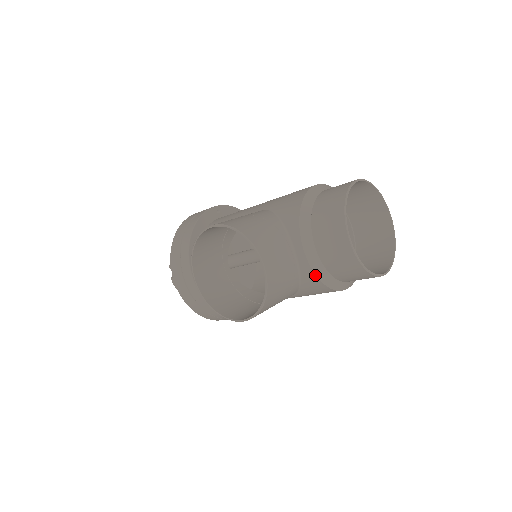
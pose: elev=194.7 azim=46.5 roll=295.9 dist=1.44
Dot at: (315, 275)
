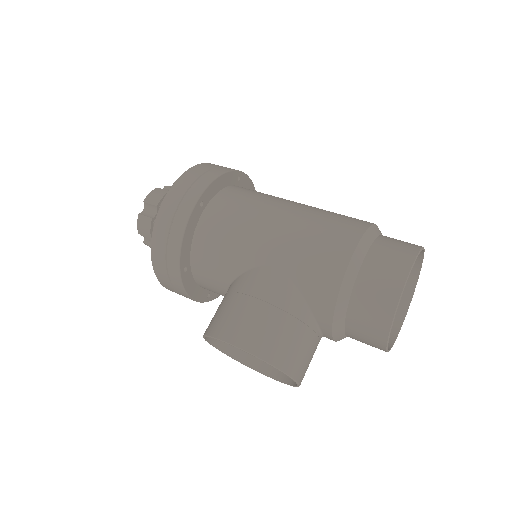
Dot at: occluded
